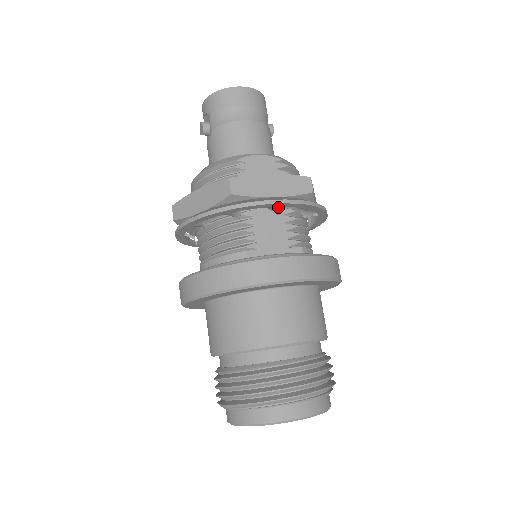
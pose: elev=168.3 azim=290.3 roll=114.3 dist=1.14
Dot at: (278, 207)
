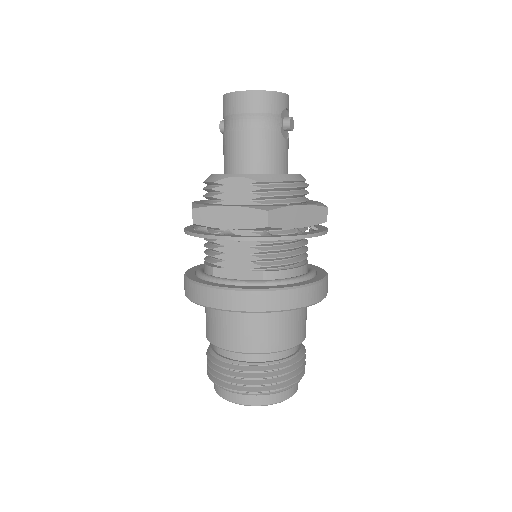
Dot at: occluded
